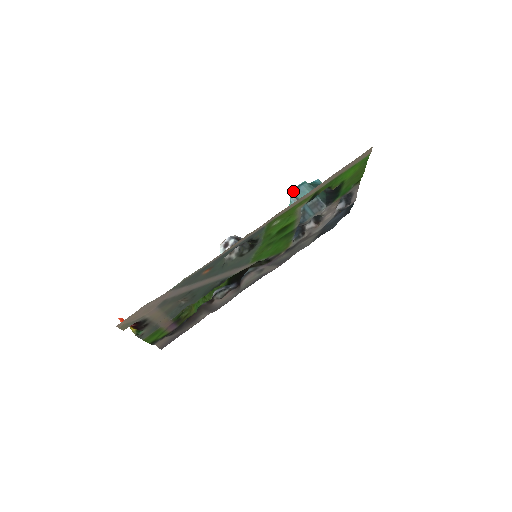
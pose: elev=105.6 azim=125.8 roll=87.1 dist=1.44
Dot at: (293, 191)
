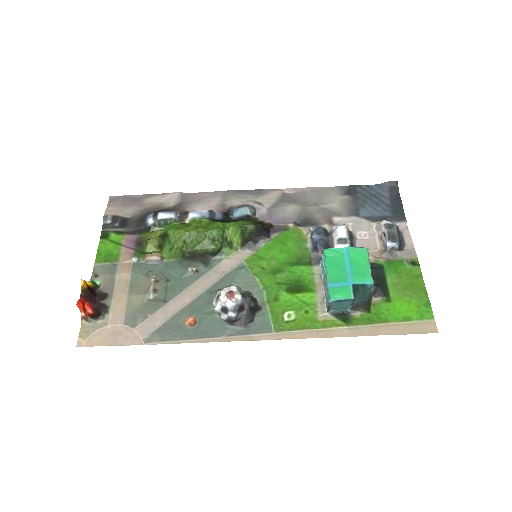
Dot at: (332, 302)
